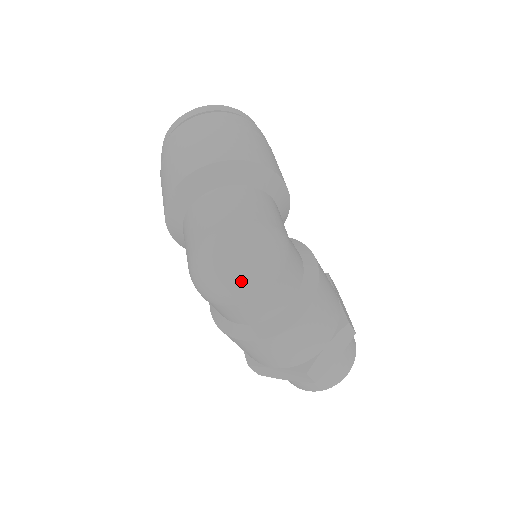
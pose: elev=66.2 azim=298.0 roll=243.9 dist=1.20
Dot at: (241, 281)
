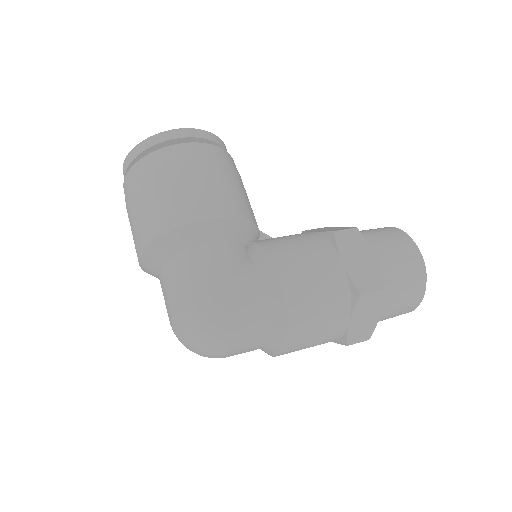
Dot at: (207, 354)
